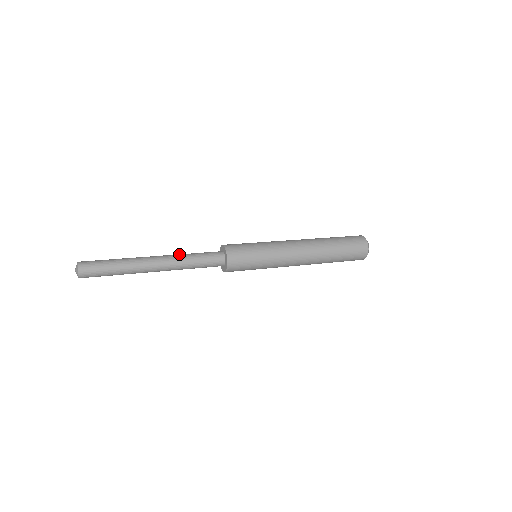
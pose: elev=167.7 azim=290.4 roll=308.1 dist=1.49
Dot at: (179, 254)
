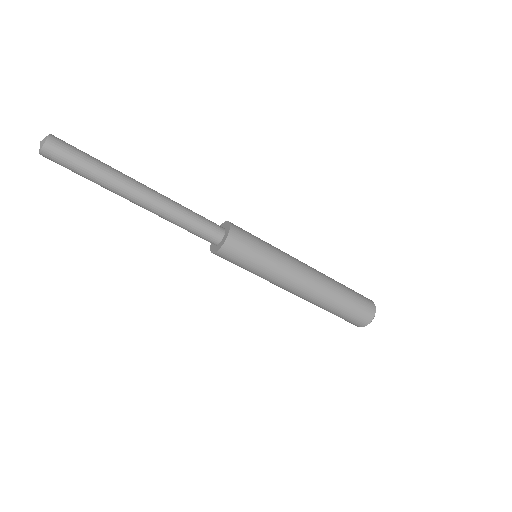
Dot at: (174, 201)
